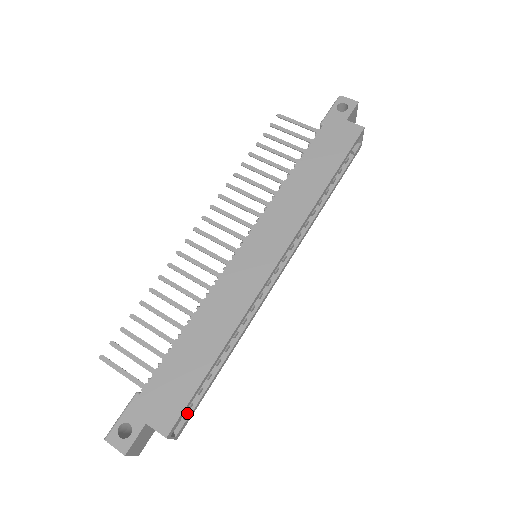
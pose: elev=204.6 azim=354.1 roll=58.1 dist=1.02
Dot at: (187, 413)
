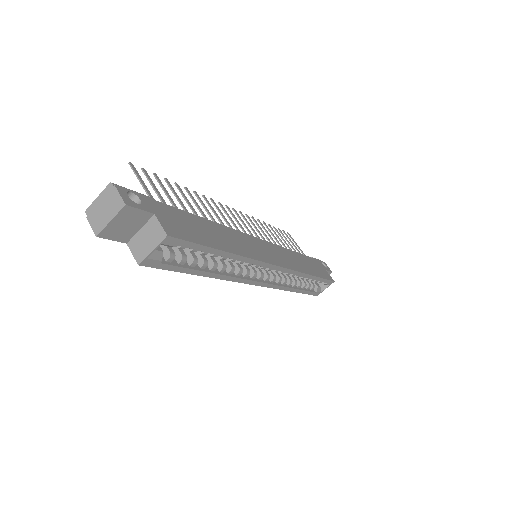
Dot at: (163, 260)
